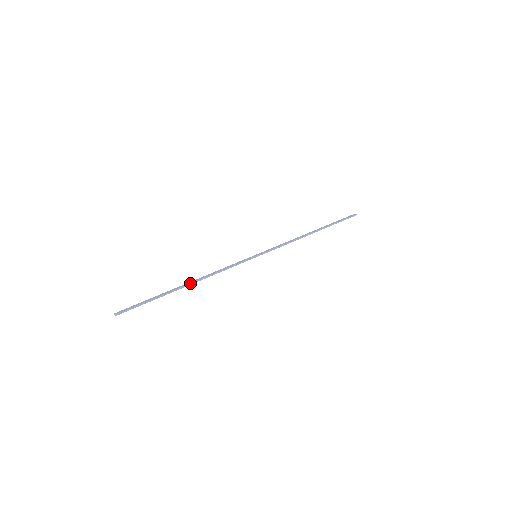
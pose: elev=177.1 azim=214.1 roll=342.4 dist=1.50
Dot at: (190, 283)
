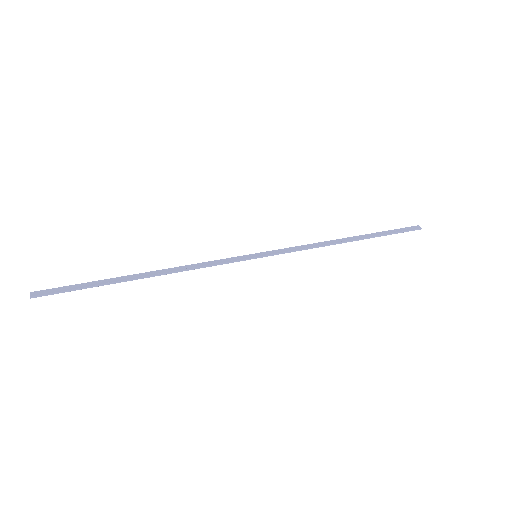
Dot at: (149, 275)
